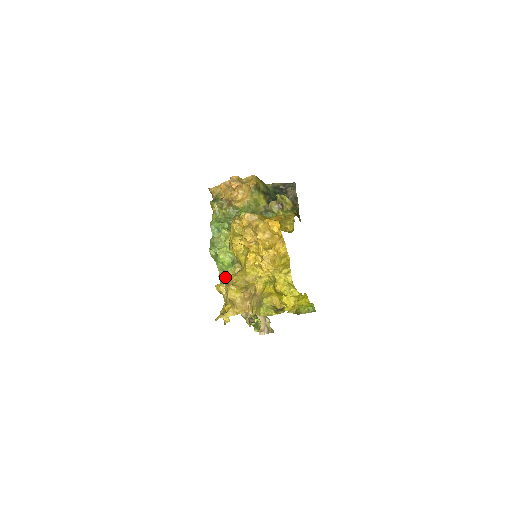
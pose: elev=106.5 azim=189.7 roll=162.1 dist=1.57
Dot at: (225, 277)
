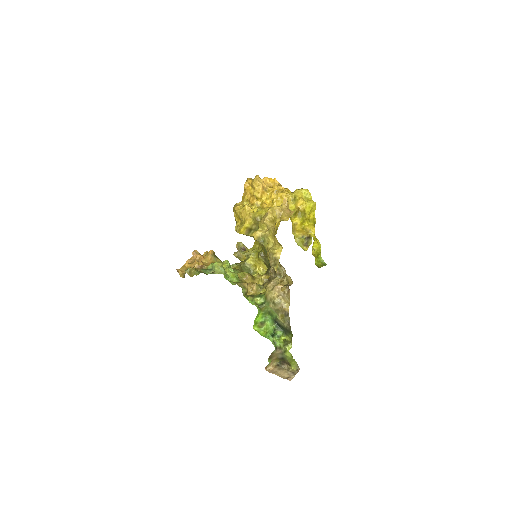
Dot at: (241, 284)
